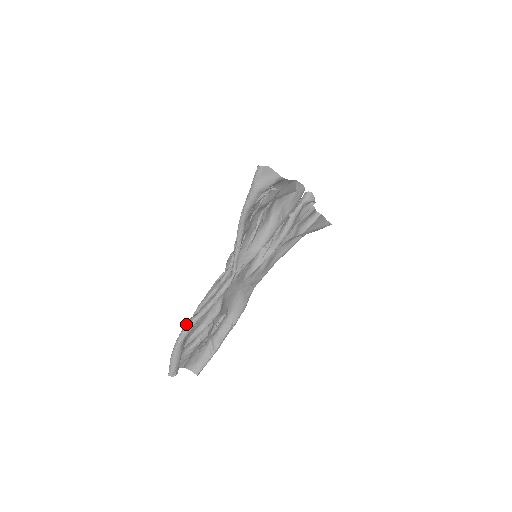
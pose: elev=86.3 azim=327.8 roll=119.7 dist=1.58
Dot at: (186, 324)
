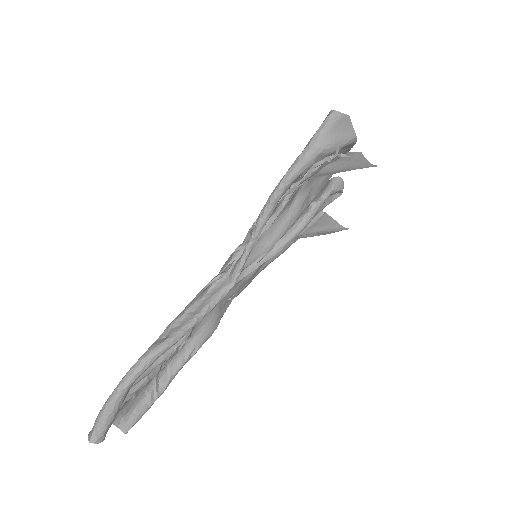
Dot at: (144, 355)
